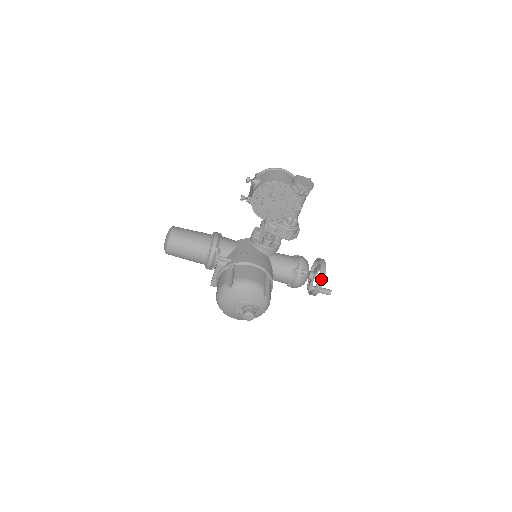
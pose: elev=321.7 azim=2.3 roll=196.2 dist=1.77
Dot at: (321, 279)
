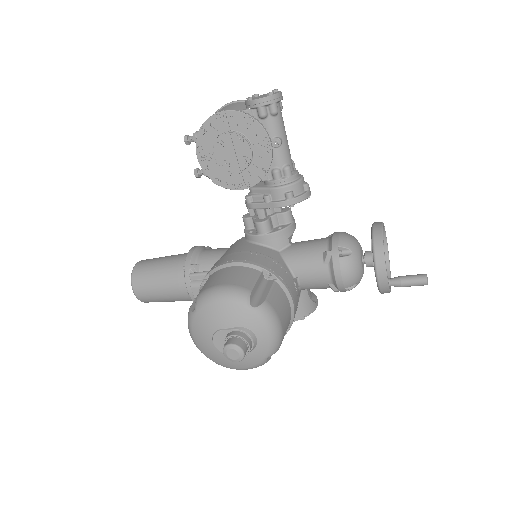
Dot at: (377, 252)
